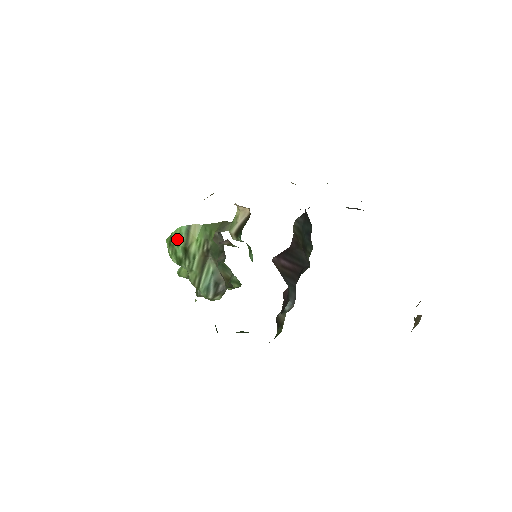
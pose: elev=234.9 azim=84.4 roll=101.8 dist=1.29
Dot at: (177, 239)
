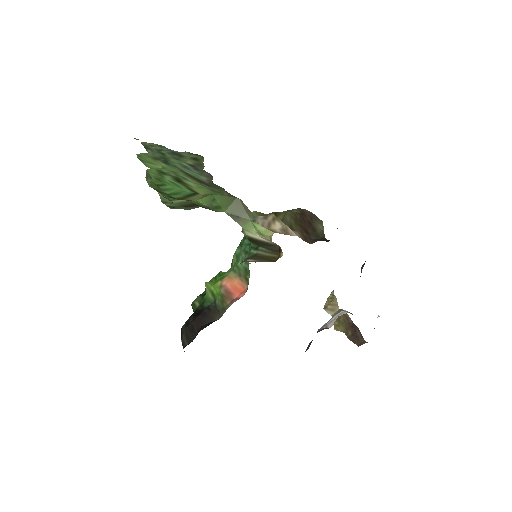
Dot at: (171, 193)
